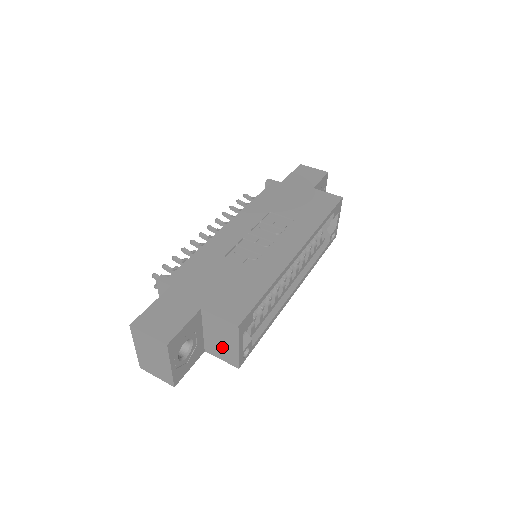
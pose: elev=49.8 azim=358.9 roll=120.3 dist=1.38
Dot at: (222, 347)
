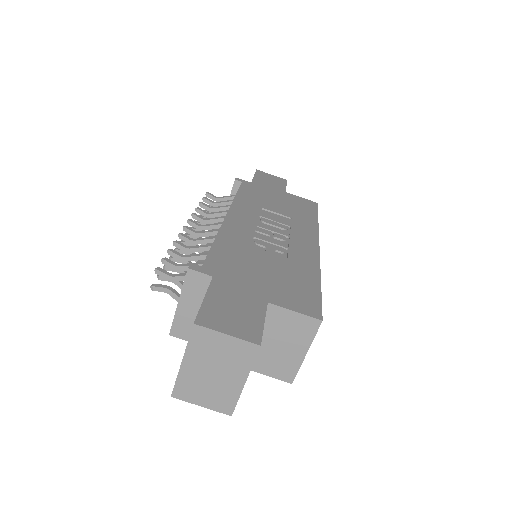
Dot at: (278, 356)
